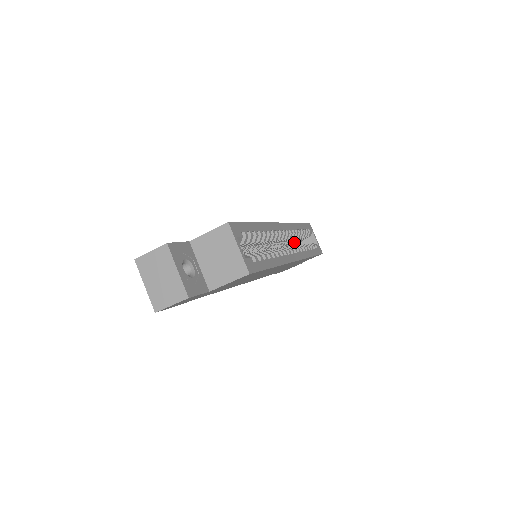
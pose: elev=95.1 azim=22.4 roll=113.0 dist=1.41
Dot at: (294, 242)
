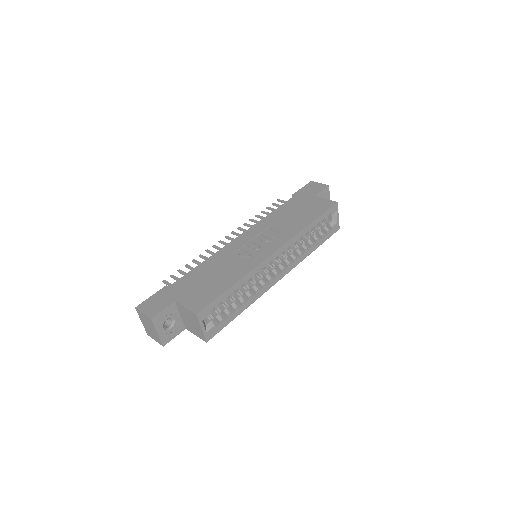
Dot at: occluded
